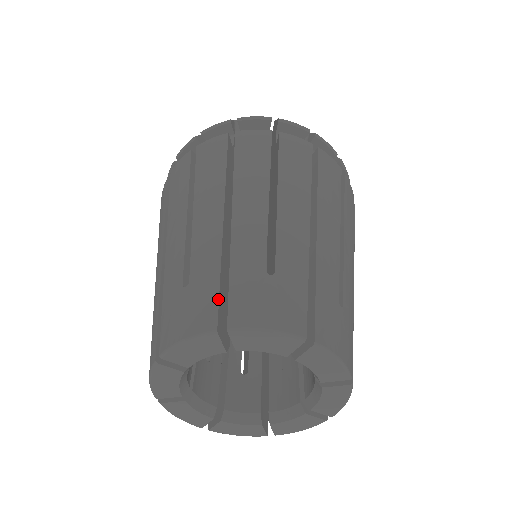
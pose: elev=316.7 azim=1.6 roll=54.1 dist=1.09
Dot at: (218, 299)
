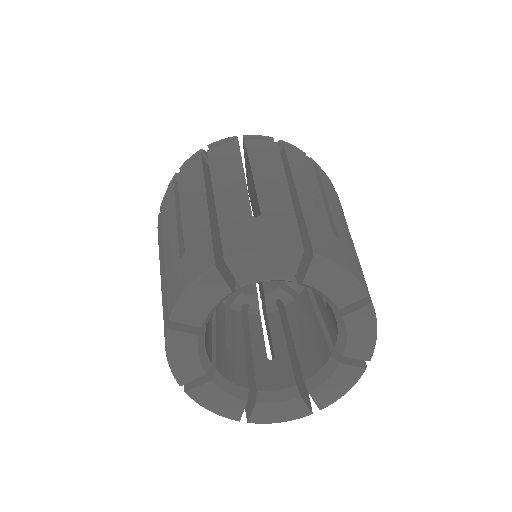
Dot at: (165, 308)
